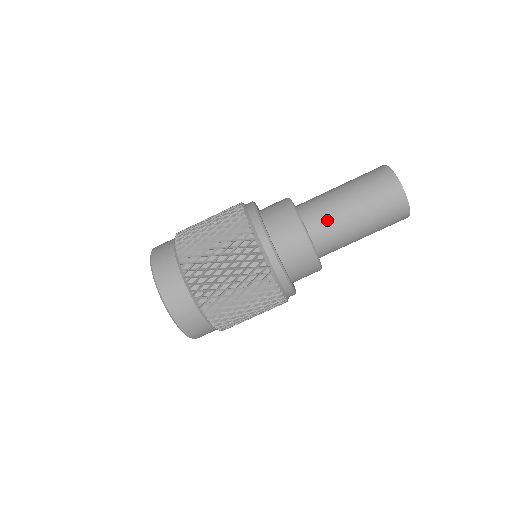
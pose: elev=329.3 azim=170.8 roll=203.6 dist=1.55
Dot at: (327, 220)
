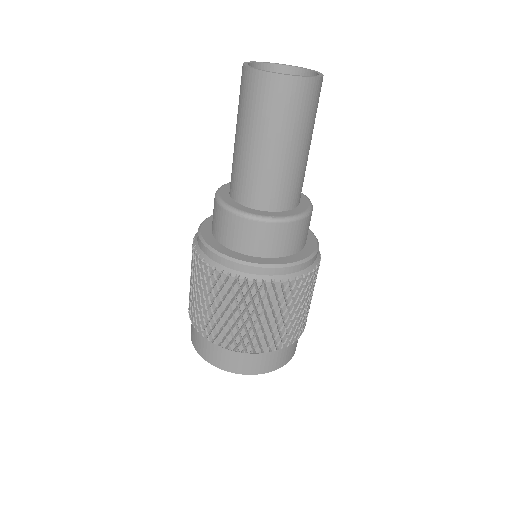
Dot at: (240, 176)
